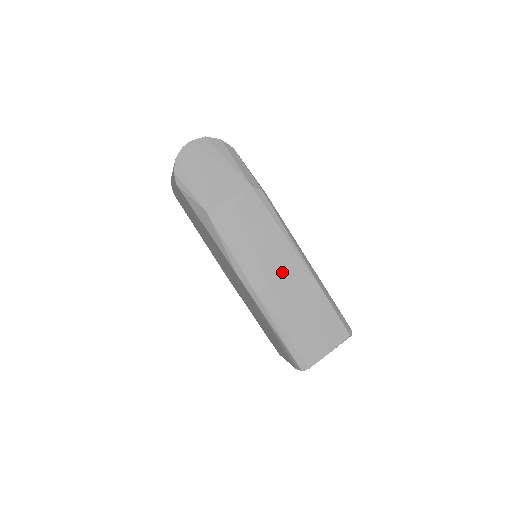
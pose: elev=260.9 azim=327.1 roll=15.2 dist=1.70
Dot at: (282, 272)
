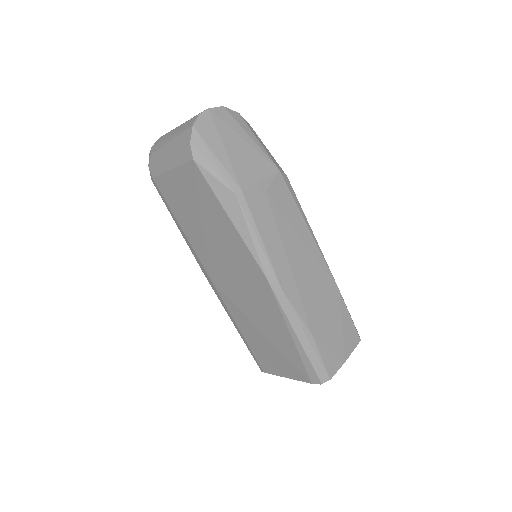
Dot at: (307, 270)
